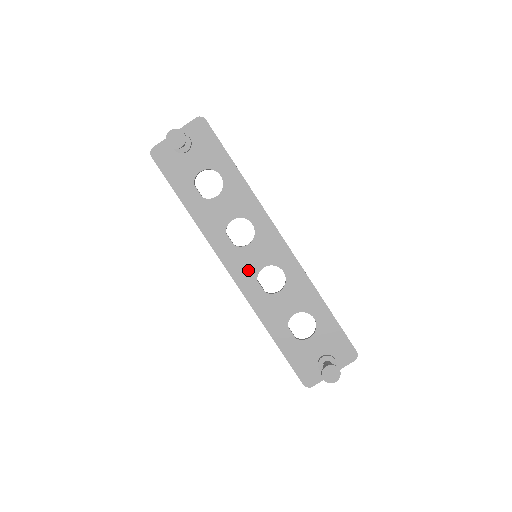
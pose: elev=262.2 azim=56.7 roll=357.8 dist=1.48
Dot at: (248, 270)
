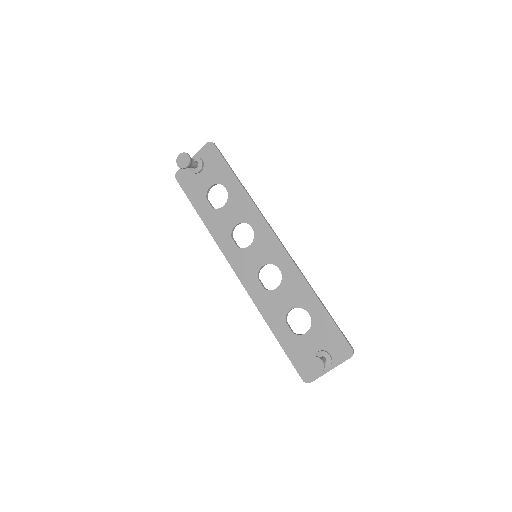
Dot at: (250, 269)
